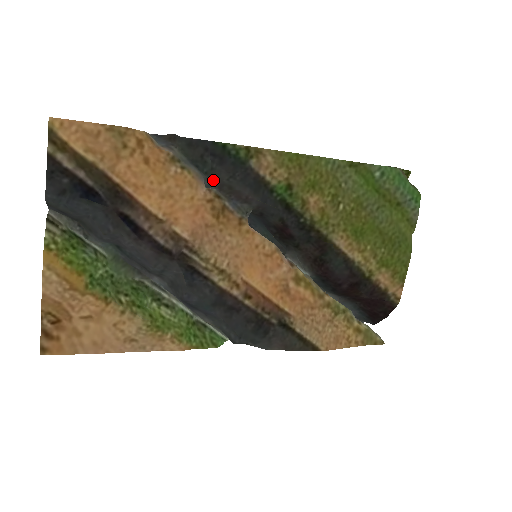
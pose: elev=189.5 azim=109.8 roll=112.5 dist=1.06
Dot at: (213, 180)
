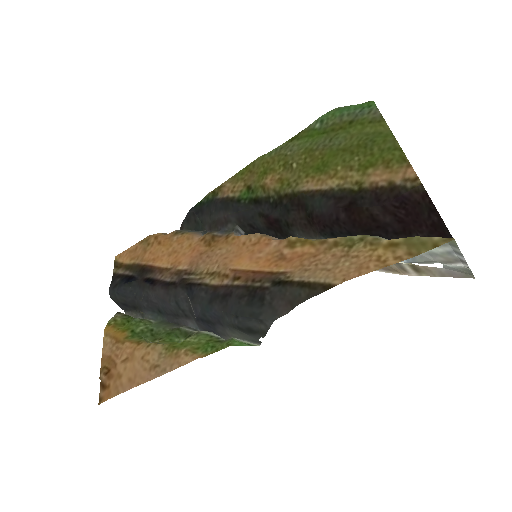
Dot at: (206, 228)
